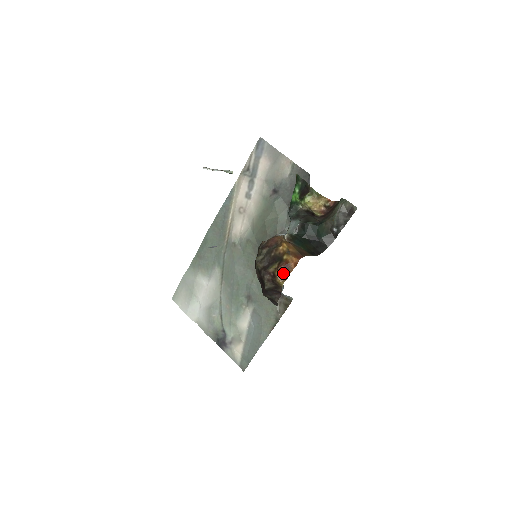
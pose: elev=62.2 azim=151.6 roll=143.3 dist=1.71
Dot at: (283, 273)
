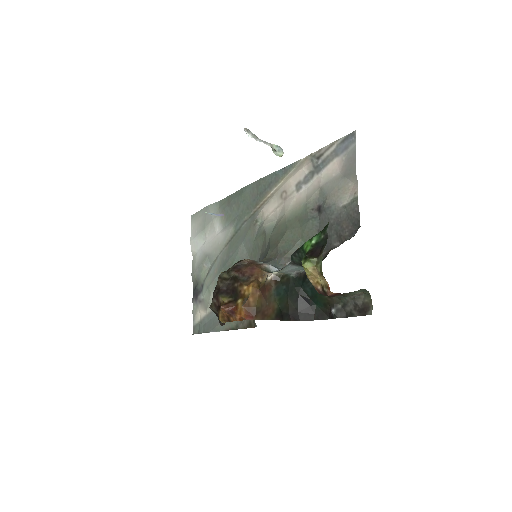
Dot at: (226, 314)
